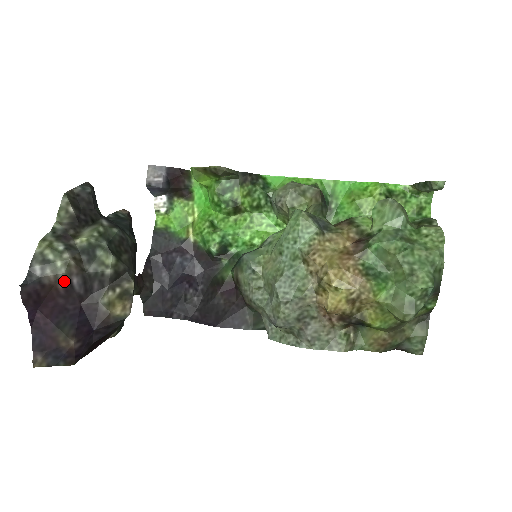
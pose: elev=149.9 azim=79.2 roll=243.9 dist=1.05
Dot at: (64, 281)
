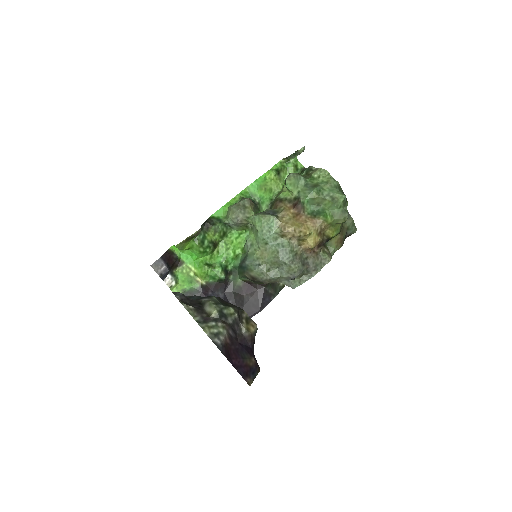
Dot at: (228, 336)
